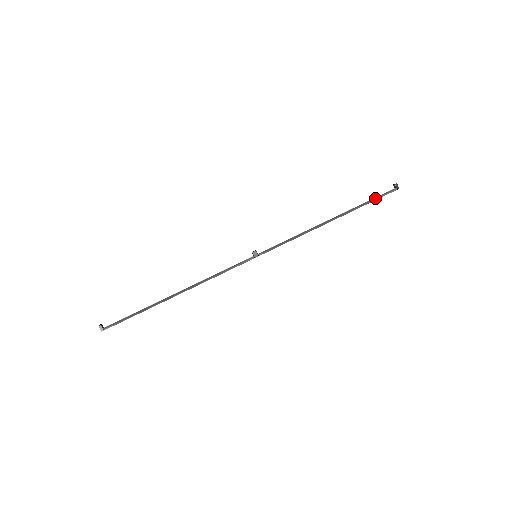
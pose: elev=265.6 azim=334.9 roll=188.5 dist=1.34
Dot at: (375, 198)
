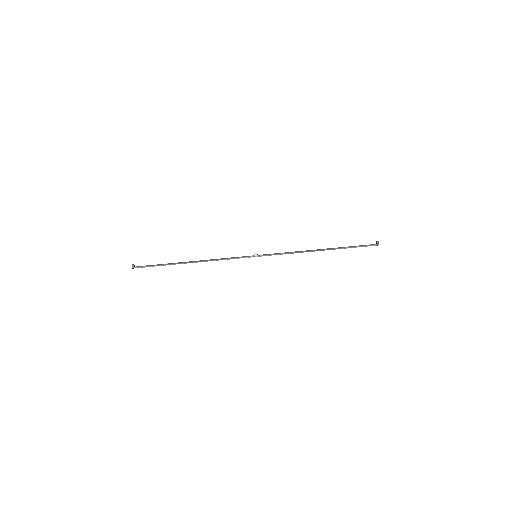
Dot at: (358, 246)
